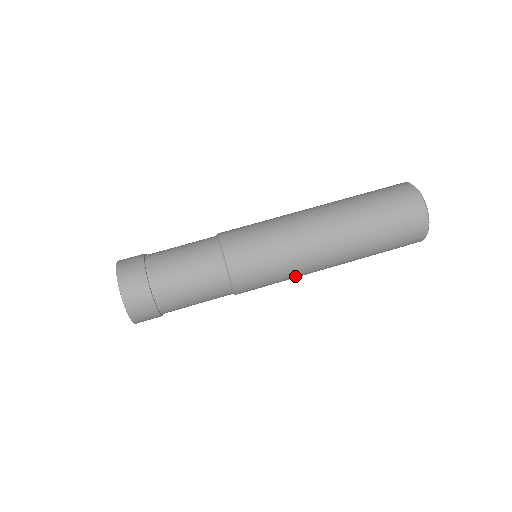
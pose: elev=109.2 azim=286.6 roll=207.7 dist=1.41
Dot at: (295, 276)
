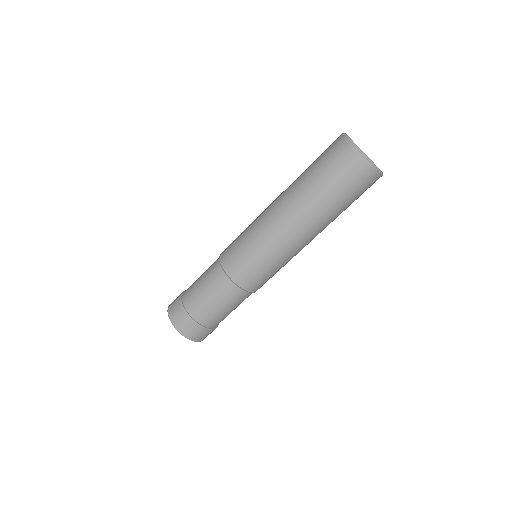
Dot at: occluded
